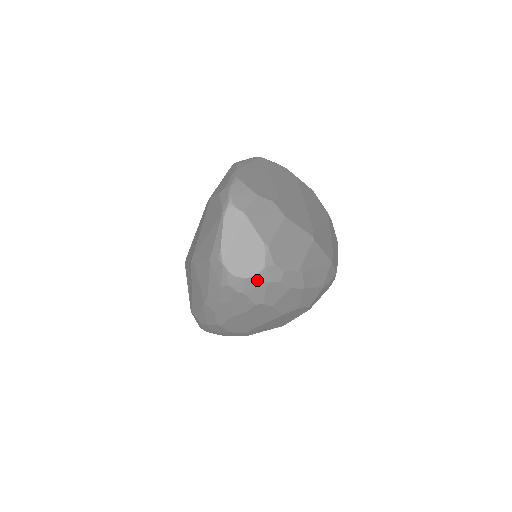
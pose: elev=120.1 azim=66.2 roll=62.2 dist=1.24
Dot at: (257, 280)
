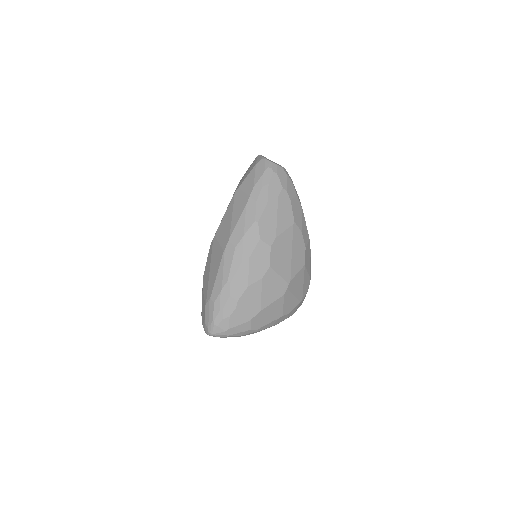
Dot at: (283, 170)
